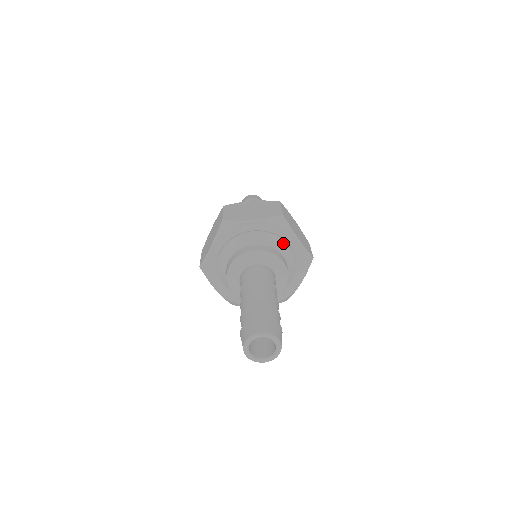
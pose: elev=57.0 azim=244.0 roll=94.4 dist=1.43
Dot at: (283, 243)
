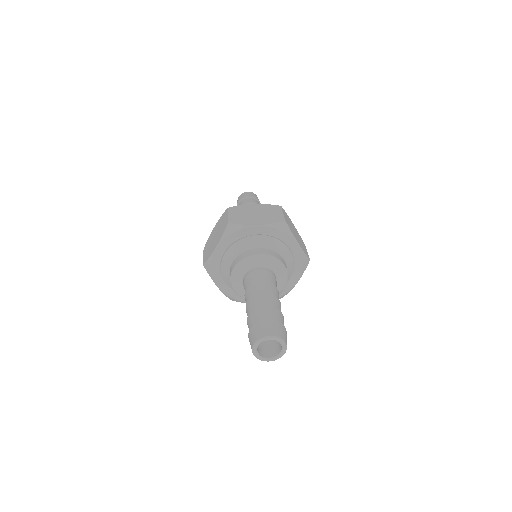
Dot at: (284, 247)
